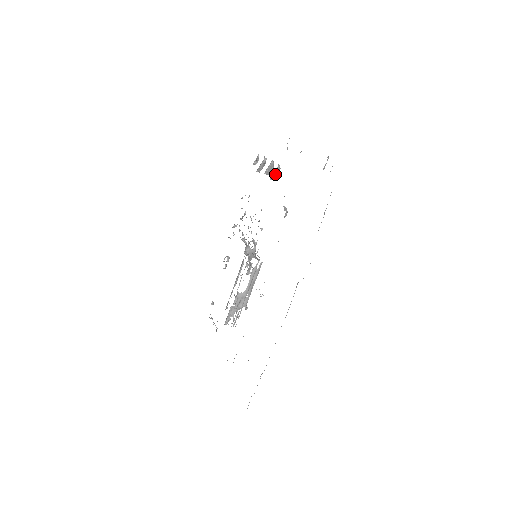
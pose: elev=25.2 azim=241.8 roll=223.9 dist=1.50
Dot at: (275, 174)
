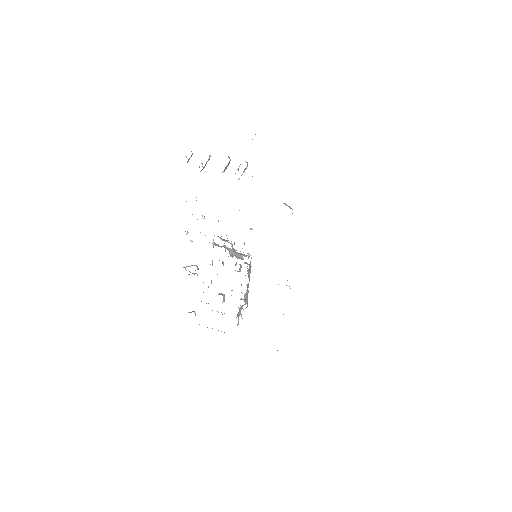
Dot at: (243, 172)
